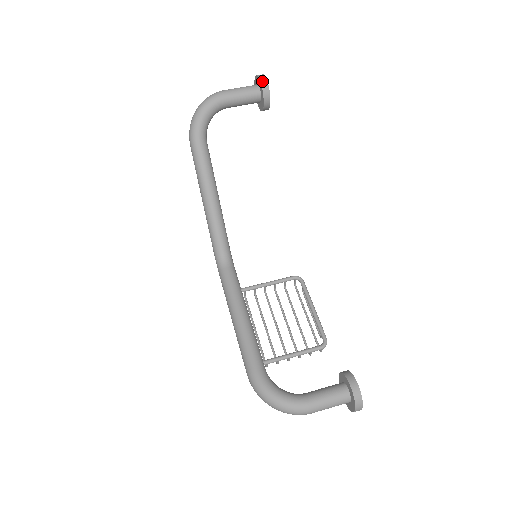
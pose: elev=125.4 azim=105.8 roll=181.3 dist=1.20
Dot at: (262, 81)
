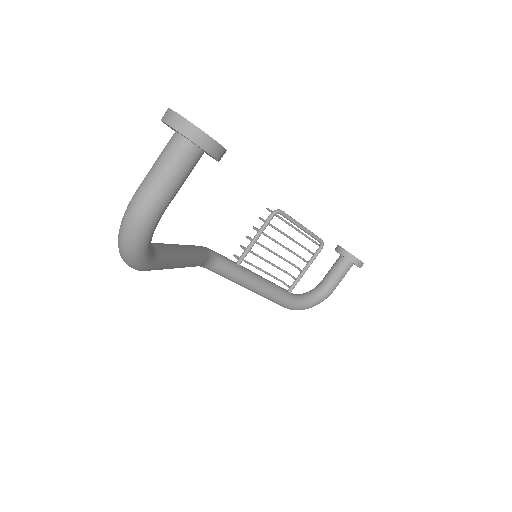
Dot at: (213, 152)
